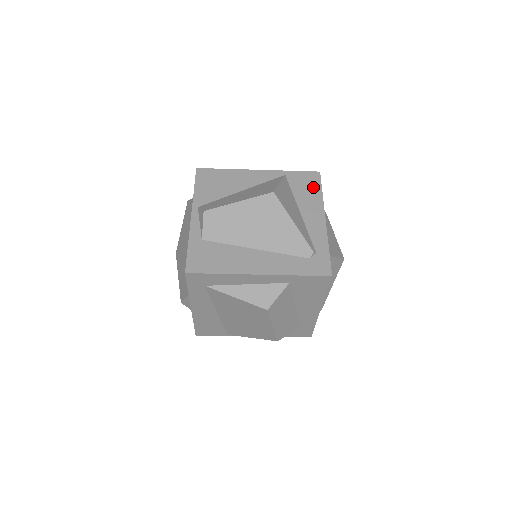
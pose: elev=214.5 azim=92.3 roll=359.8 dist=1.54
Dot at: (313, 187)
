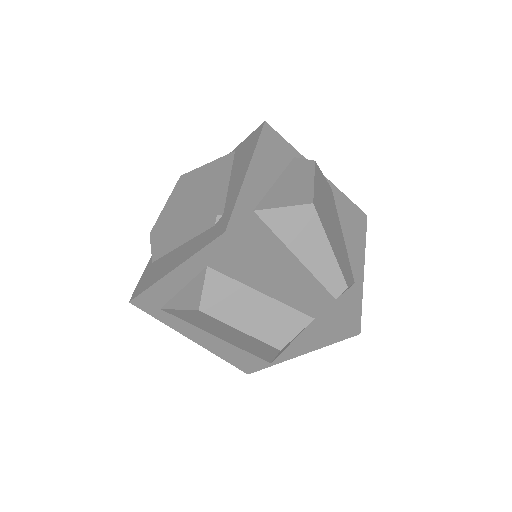
Dot at: (252, 143)
